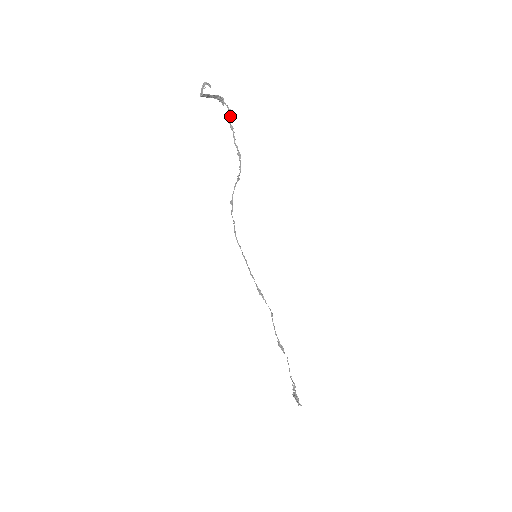
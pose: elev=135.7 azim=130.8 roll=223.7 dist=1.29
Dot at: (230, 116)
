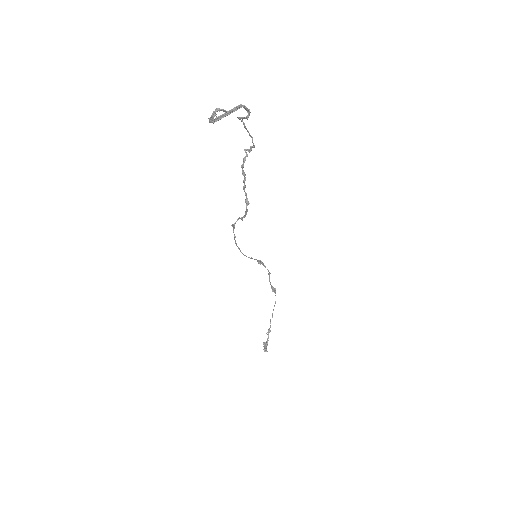
Dot at: (245, 159)
